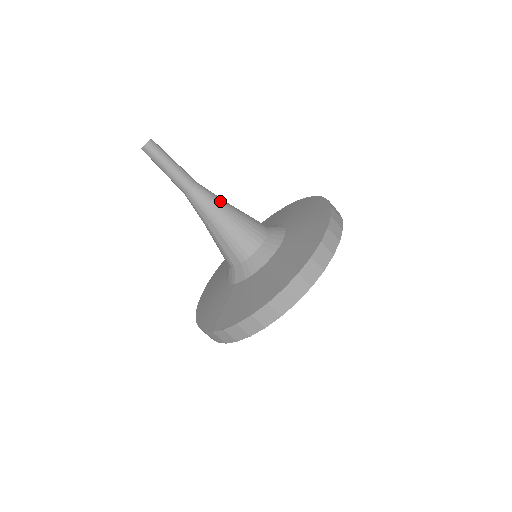
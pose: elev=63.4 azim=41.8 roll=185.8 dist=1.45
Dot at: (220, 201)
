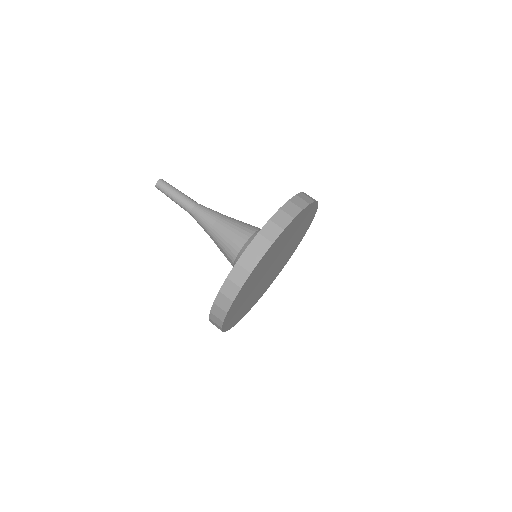
Dot at: (214, 215)
